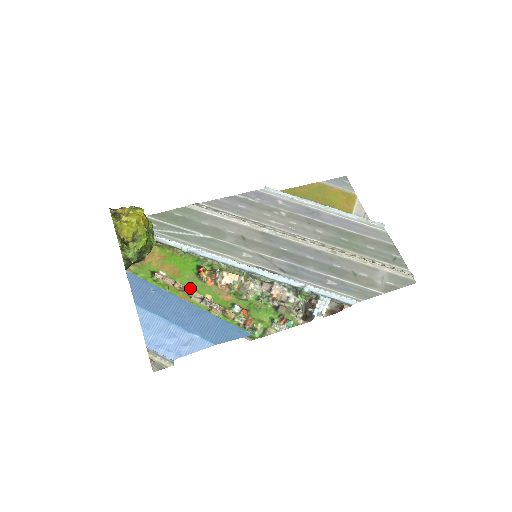
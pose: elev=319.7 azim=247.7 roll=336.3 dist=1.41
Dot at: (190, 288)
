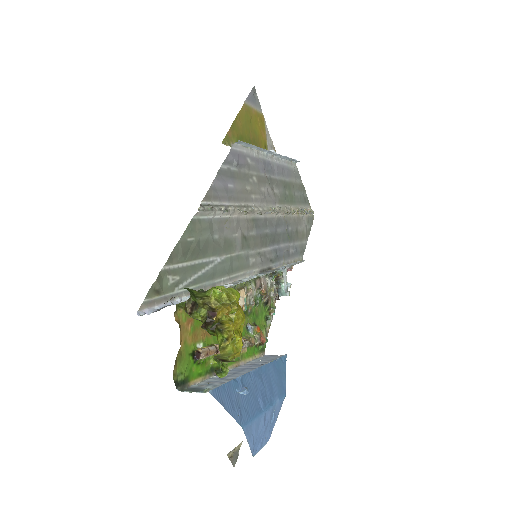
Dot at: occluded
